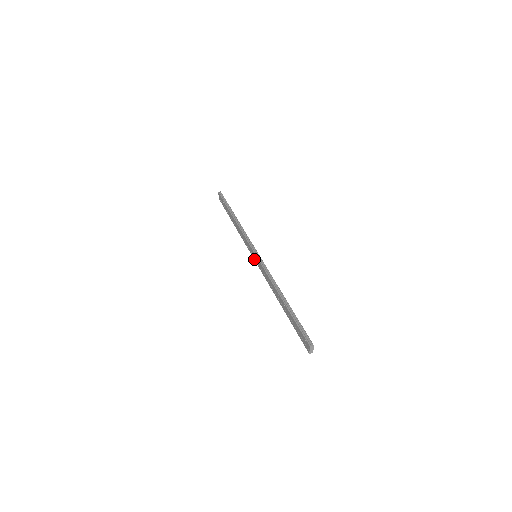
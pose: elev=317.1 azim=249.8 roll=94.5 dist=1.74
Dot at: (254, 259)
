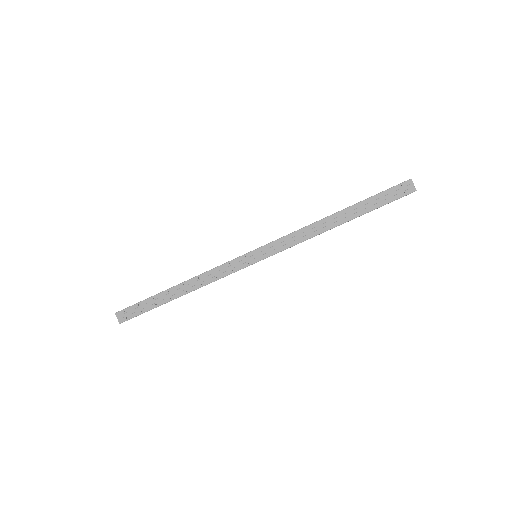
Dot at: (257, 260)
